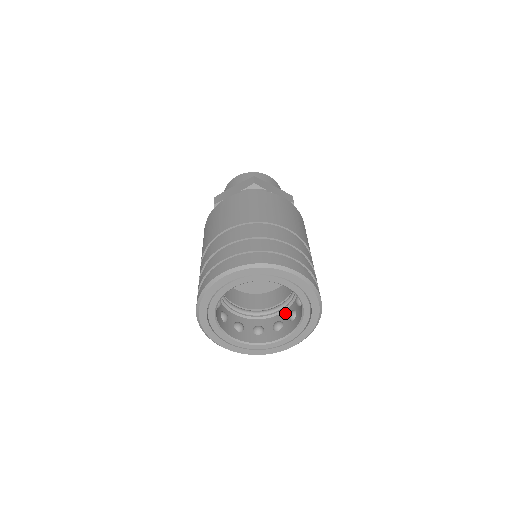
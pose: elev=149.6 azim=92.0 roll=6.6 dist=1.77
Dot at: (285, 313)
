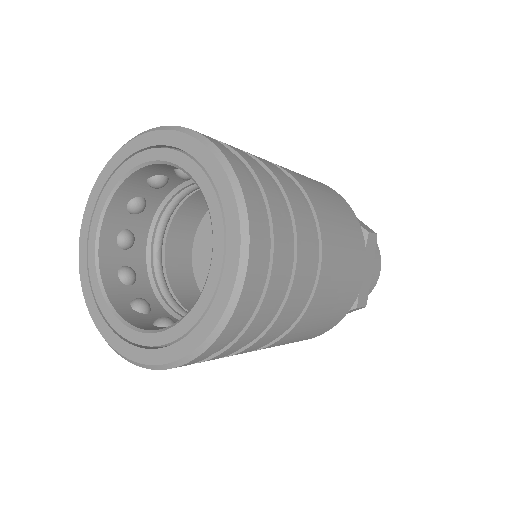
Dot at: occluded
